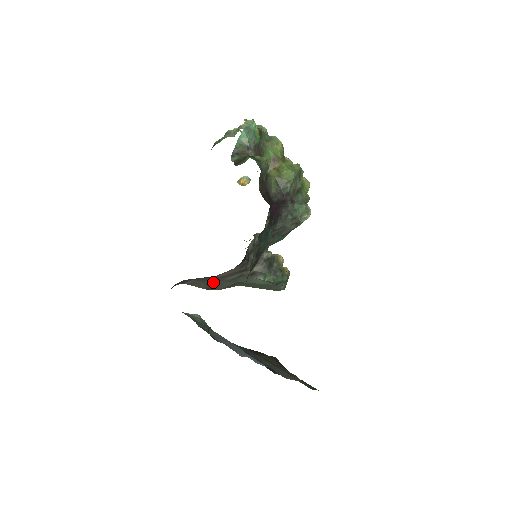
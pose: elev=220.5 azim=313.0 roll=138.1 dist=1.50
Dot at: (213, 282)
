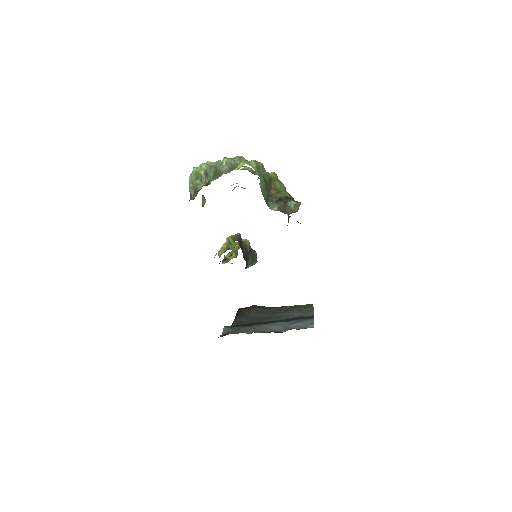
Dot at: occluded
